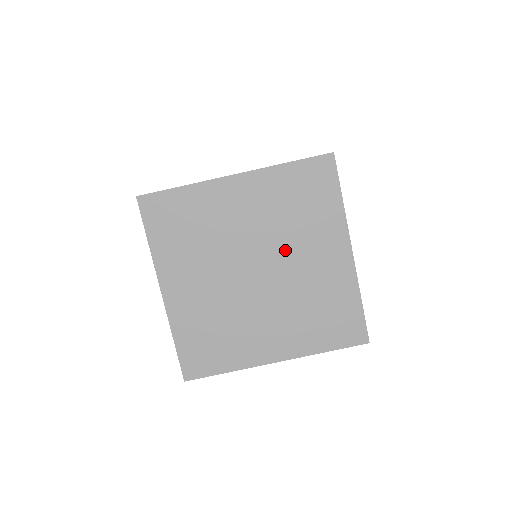
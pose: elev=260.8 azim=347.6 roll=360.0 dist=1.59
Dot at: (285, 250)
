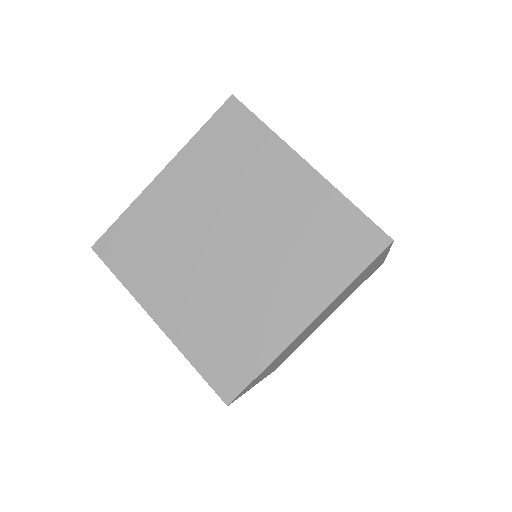
Dot at: (244, 206)
